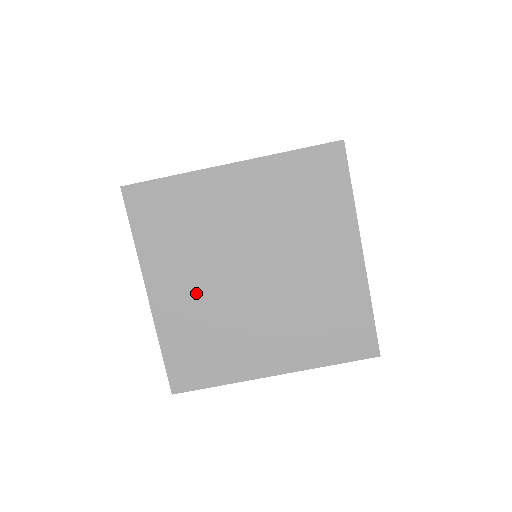
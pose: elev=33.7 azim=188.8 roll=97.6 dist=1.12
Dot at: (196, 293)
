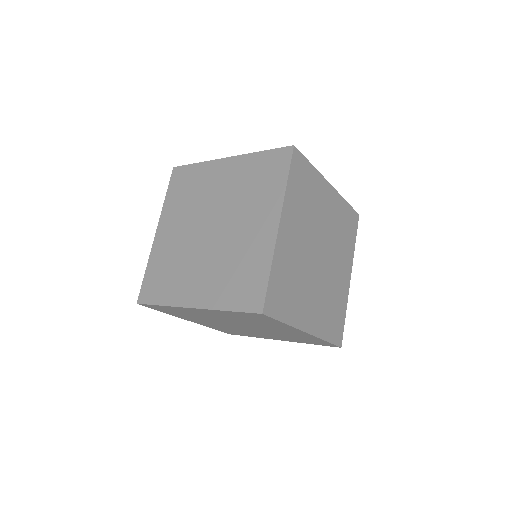
Dot at: (298, 245)
